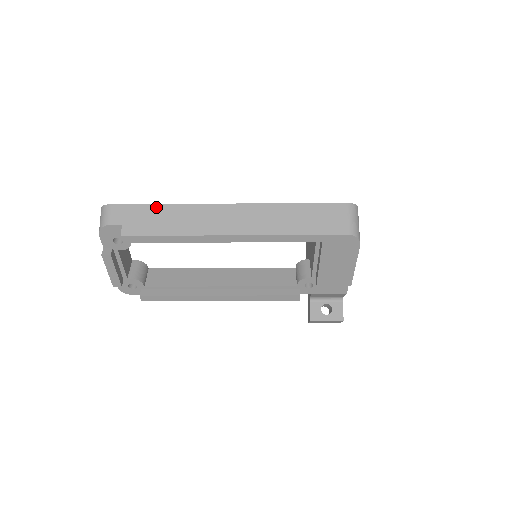
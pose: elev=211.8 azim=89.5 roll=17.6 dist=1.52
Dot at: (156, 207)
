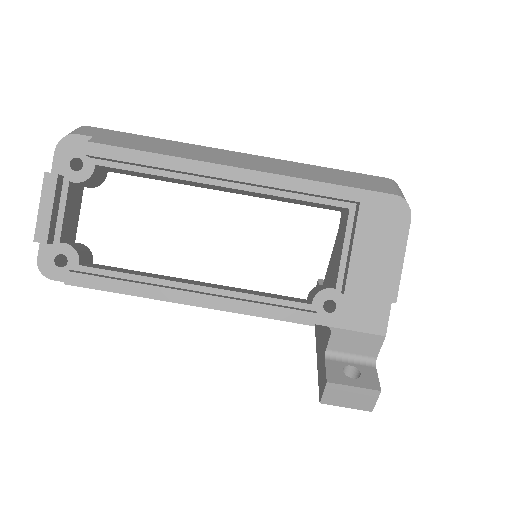
Dot at: (145, 137)
